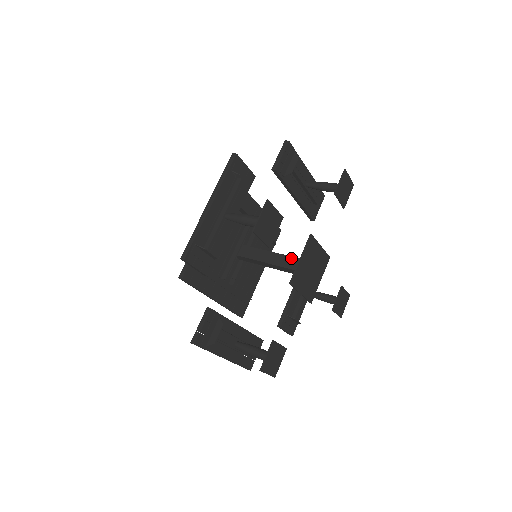
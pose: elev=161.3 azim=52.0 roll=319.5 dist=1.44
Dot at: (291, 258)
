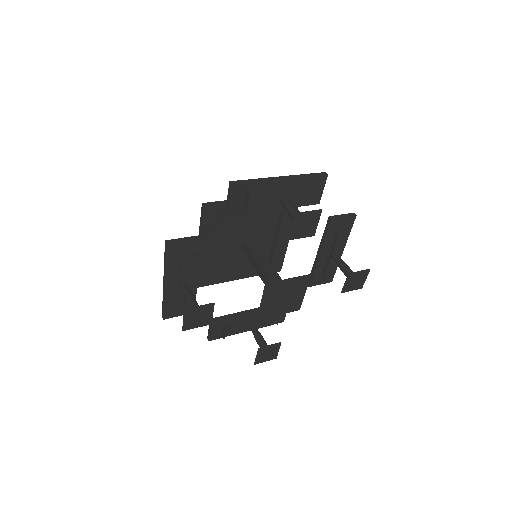
Dot at: (279, 278)
